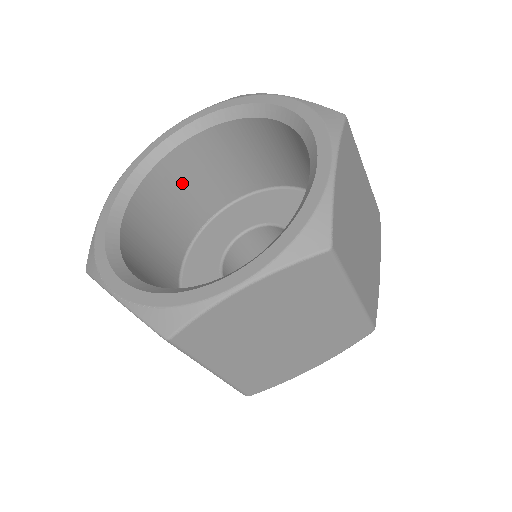
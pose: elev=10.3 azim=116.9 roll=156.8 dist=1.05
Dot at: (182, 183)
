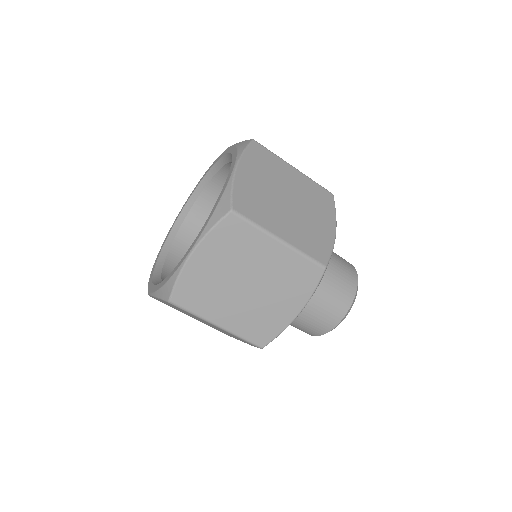
Dot at: occluded
